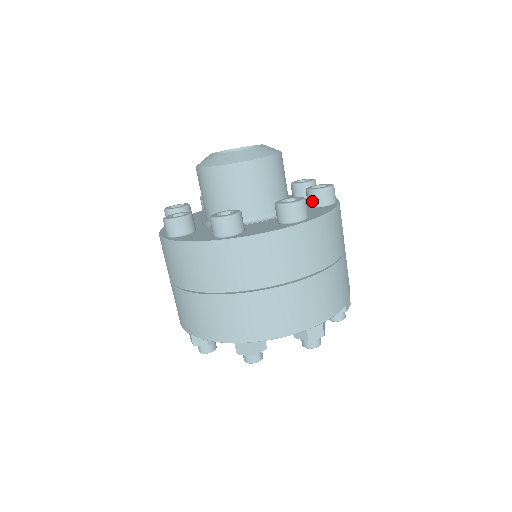
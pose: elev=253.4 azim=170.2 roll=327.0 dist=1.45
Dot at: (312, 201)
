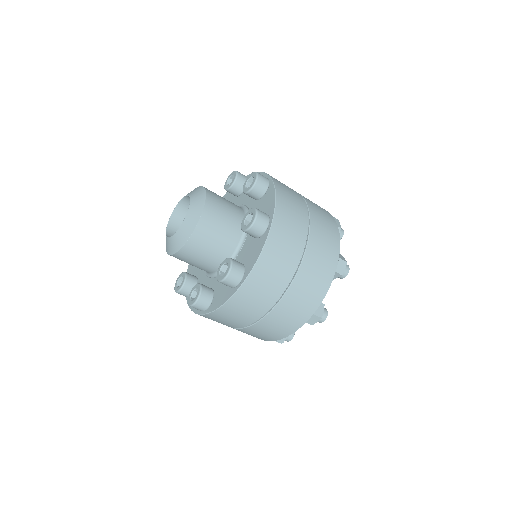
Dot at: occluded
